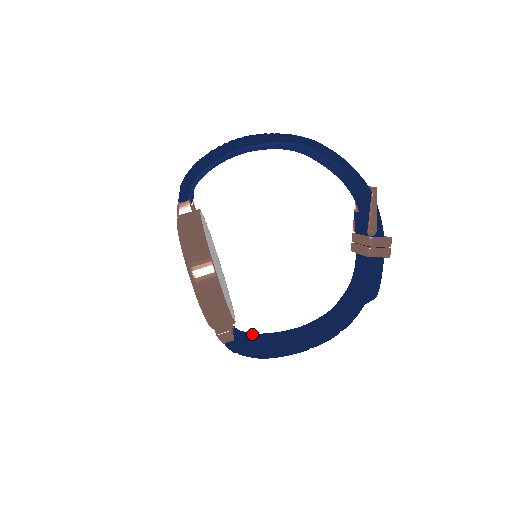
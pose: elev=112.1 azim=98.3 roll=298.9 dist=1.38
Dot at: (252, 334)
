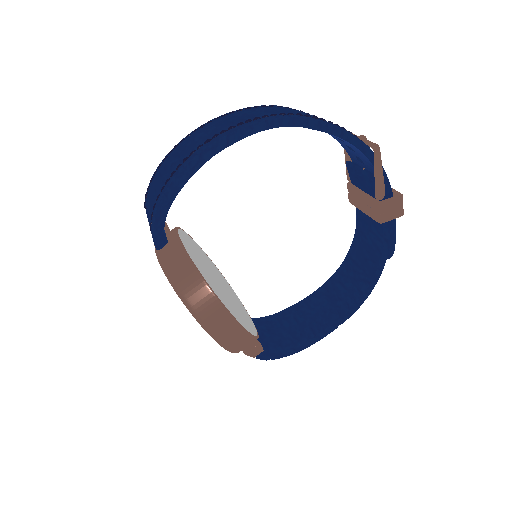
Dot at: (269, 319)
